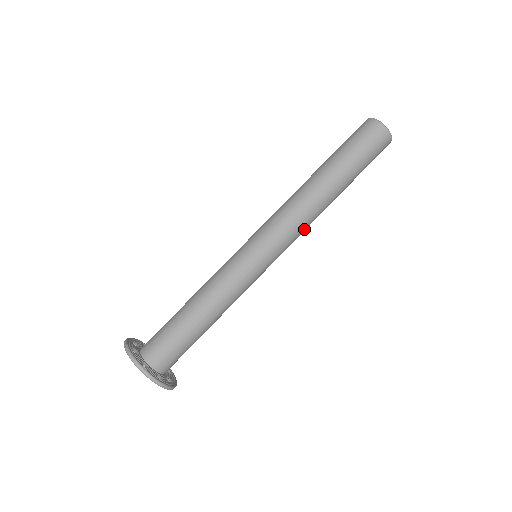
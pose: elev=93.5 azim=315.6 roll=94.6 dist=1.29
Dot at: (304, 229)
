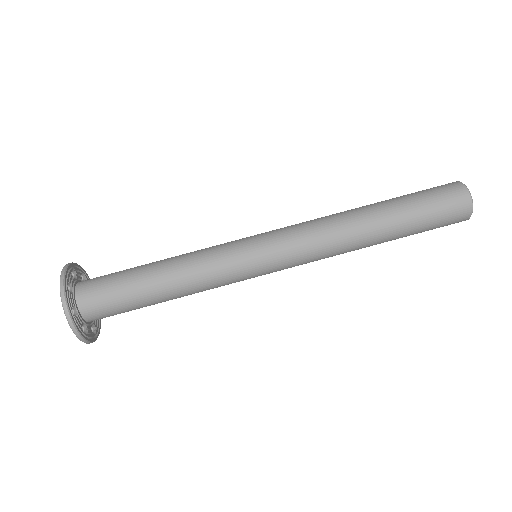
Dot at: (323, 252)
